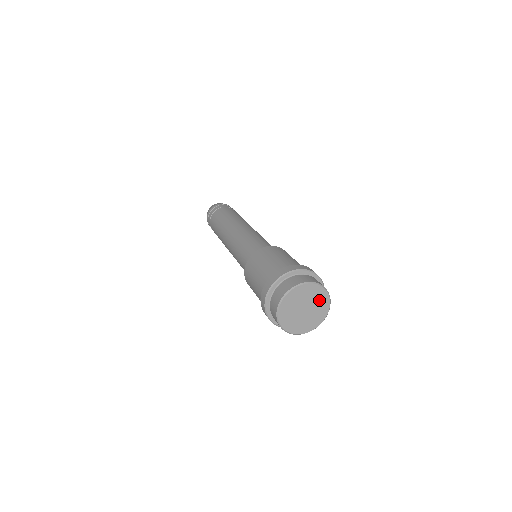
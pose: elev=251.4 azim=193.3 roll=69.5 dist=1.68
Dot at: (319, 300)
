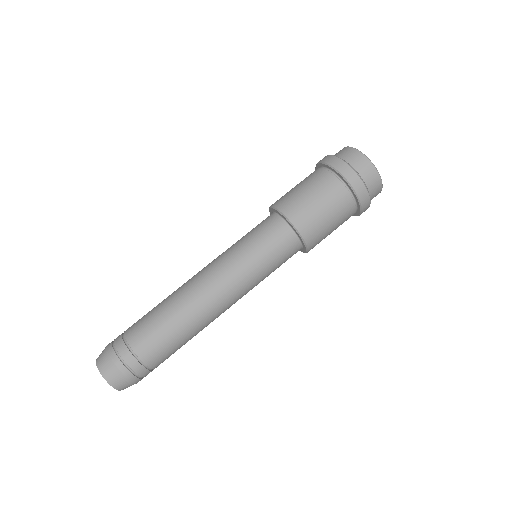
Dot at: occluded
